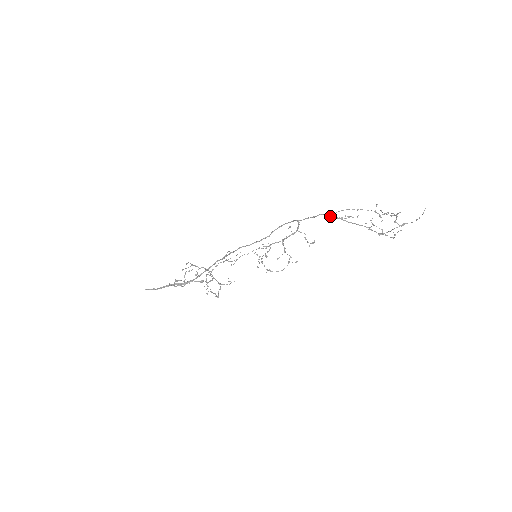
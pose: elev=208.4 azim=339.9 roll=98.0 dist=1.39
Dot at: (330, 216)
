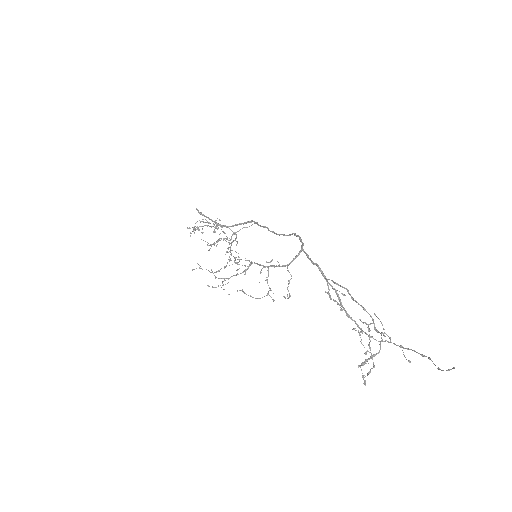
Dot at: (324, 277)
